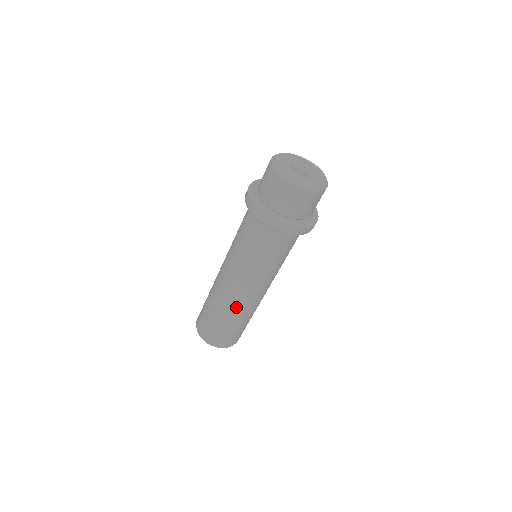
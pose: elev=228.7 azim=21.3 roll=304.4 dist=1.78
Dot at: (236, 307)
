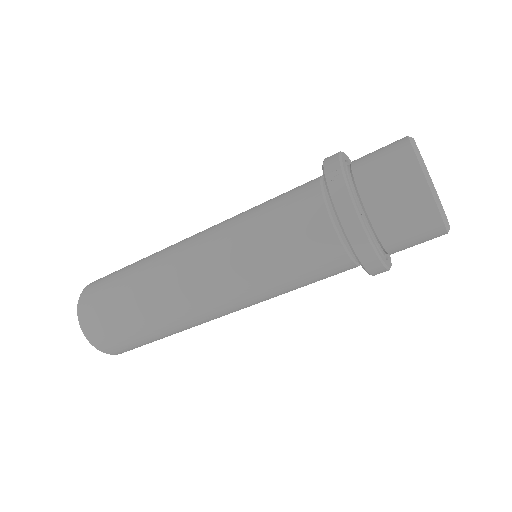
Dot at: (171, 301)
